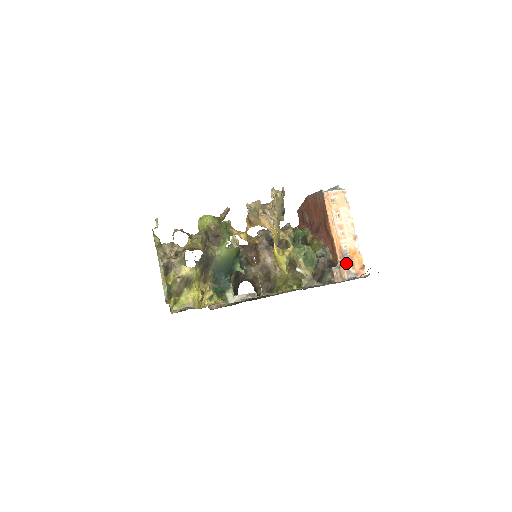
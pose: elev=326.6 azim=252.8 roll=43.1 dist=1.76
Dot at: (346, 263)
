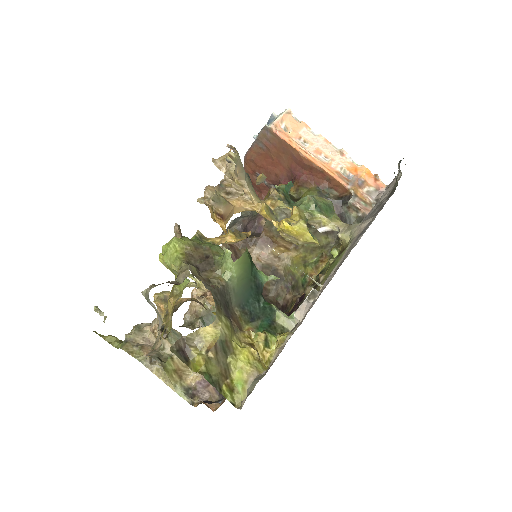
Dot at: (358, 185)
